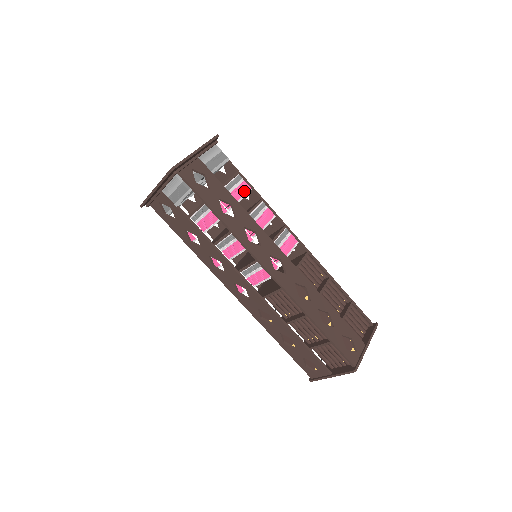
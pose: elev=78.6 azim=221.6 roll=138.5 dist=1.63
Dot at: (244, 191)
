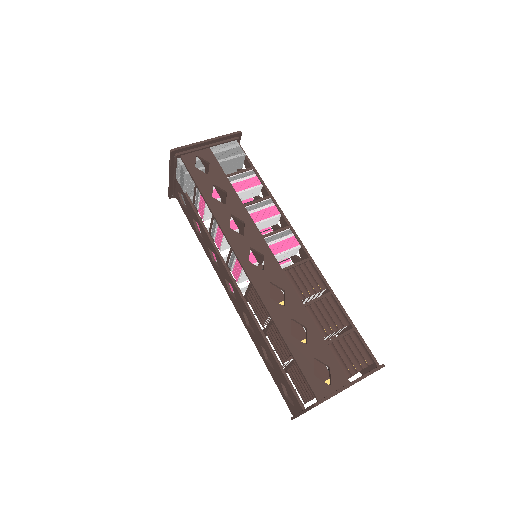
Dot at: (251, 185)
